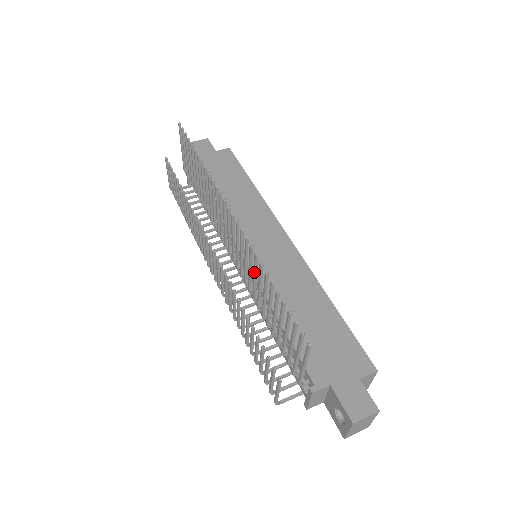
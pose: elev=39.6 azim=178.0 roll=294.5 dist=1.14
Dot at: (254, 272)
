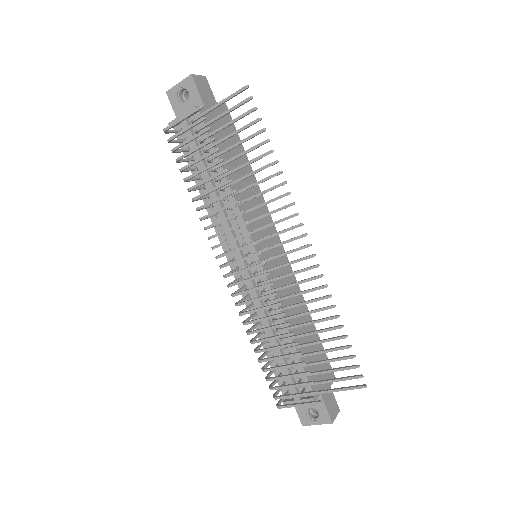
Dot at: (309, 302)
